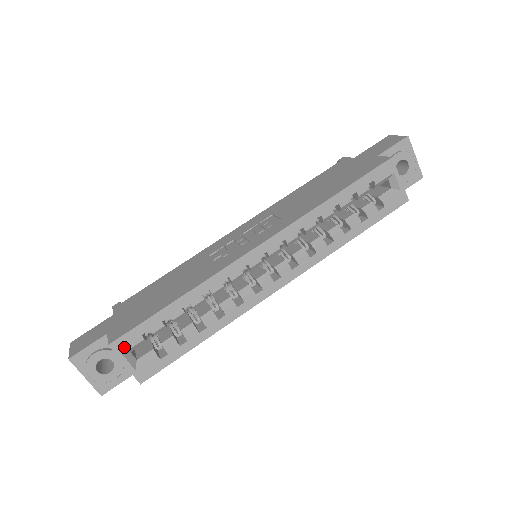
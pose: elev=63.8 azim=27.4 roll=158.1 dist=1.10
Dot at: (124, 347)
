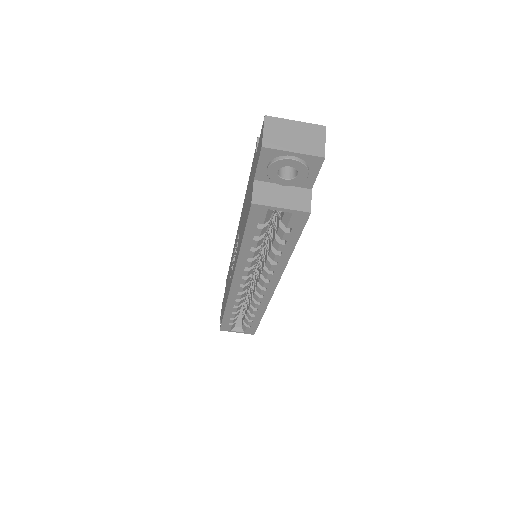
Dot at: (227, 329)
